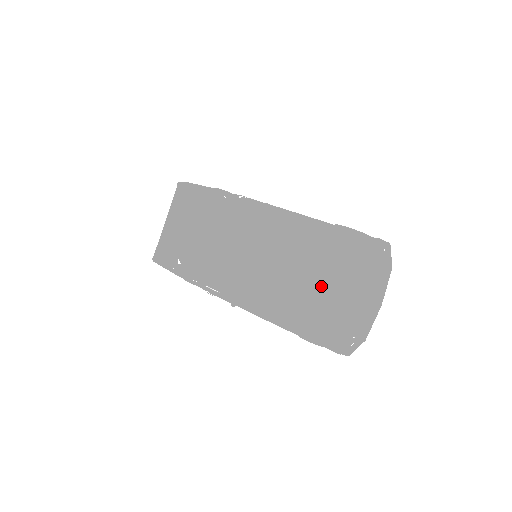
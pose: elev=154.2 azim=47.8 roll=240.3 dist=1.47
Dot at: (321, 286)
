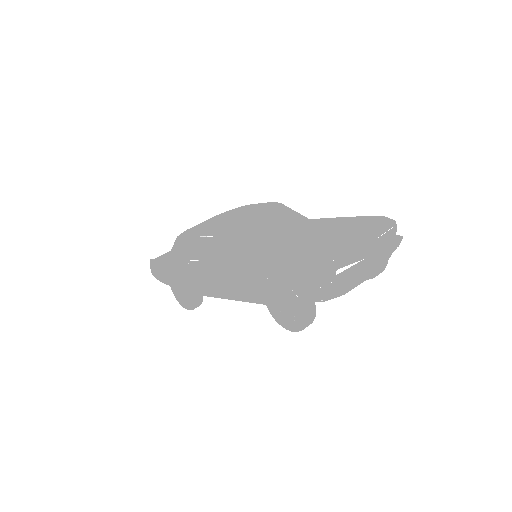
Dot at: (316, 235)
